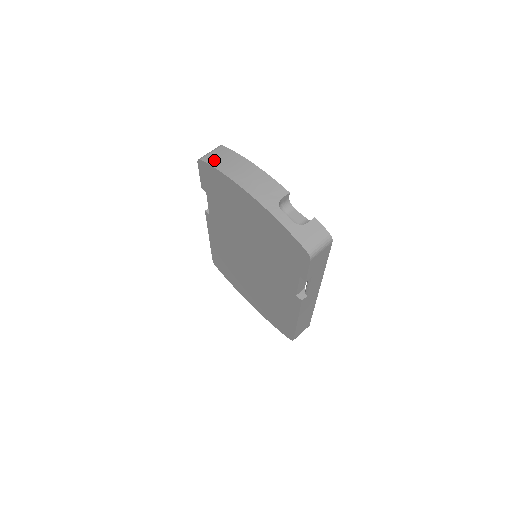
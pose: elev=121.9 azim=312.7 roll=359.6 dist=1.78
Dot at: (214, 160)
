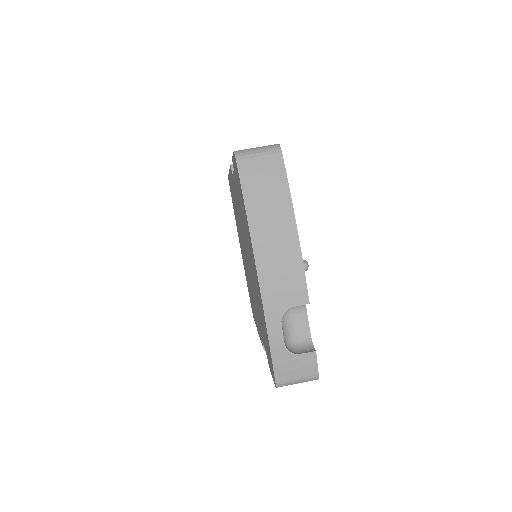
Dot at: (251, 178)
